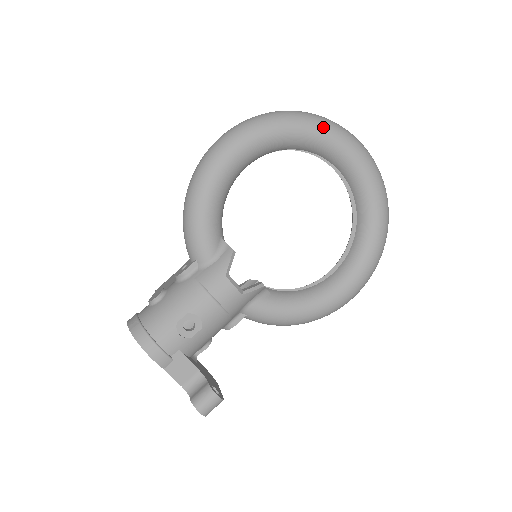
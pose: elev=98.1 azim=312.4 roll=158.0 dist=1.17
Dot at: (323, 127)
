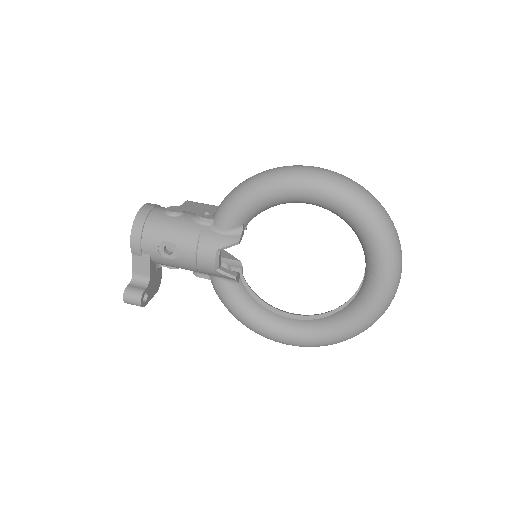
Dot at: (383, 239)
